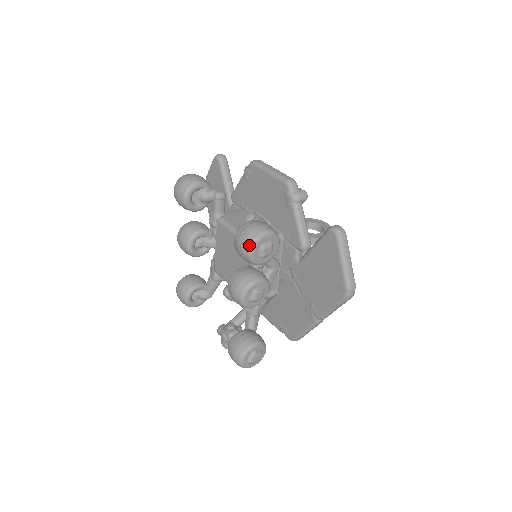
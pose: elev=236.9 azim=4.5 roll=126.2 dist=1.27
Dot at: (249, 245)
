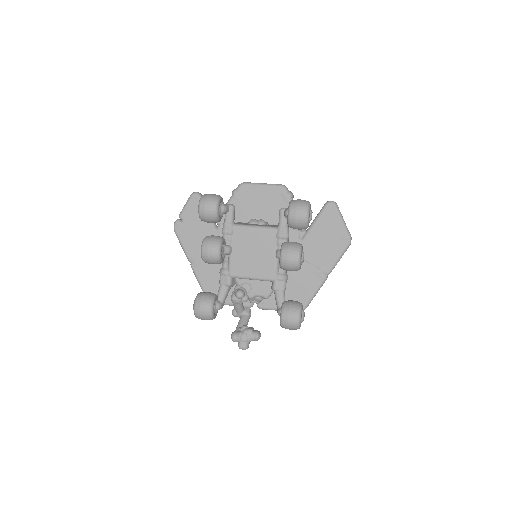
Dot at: (307, 209)
